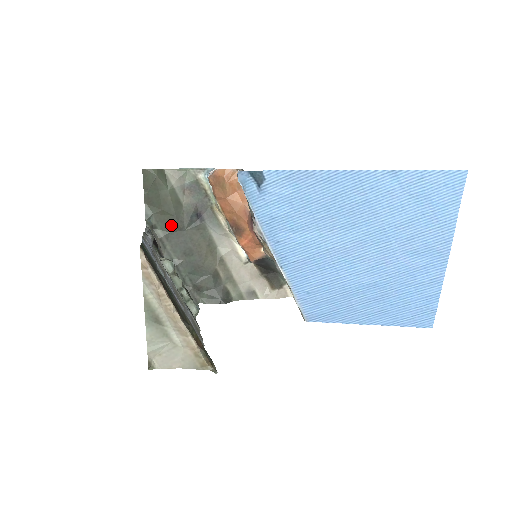
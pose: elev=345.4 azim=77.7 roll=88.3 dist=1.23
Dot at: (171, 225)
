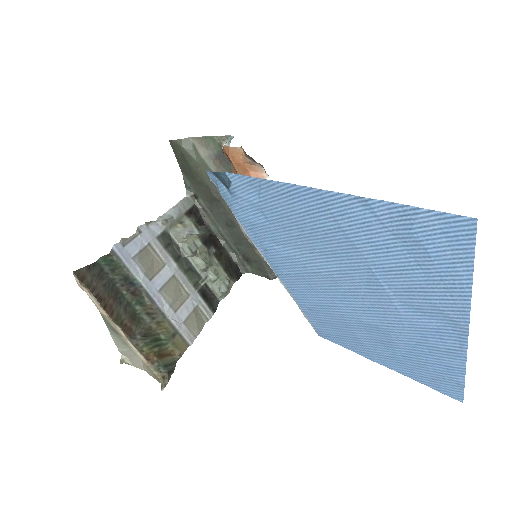
Dot at: (209, 196)
